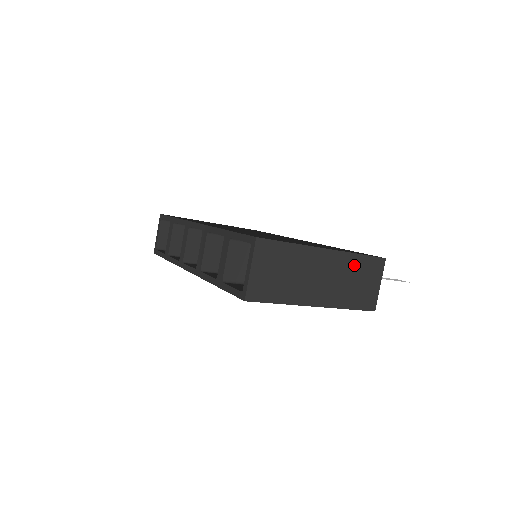
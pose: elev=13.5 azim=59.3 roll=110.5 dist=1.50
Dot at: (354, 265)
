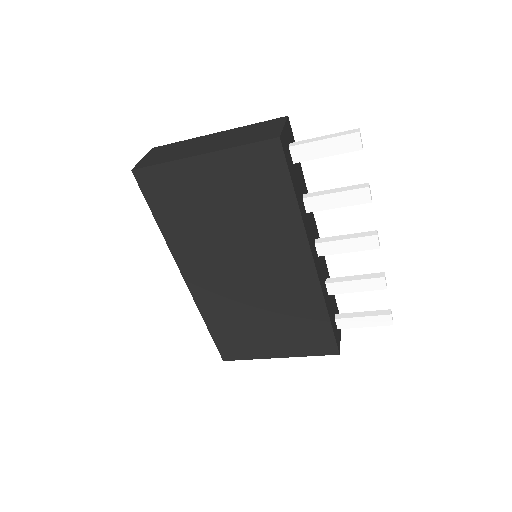
Dot at: (247, 129)
